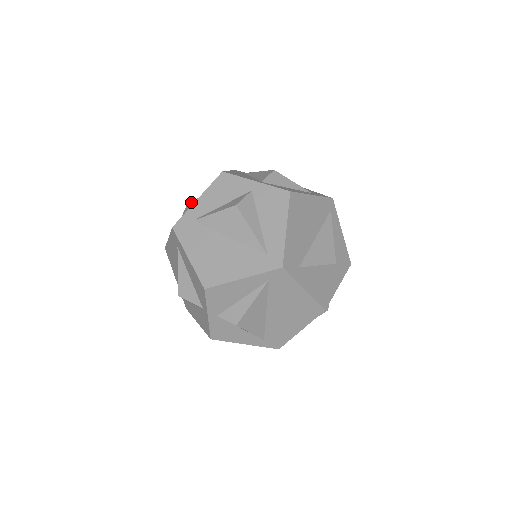
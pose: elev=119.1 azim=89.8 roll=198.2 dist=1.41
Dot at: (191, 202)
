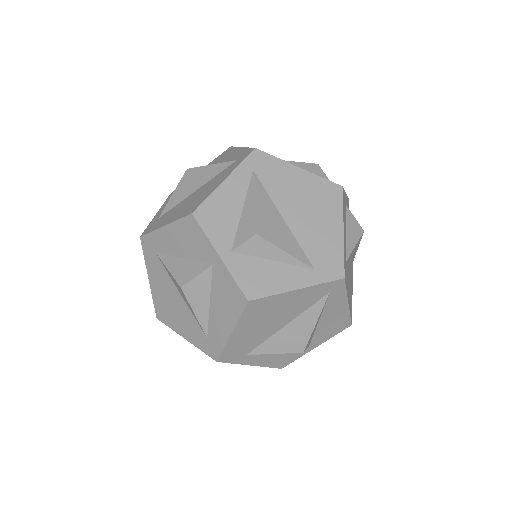
Dot at: occluded
